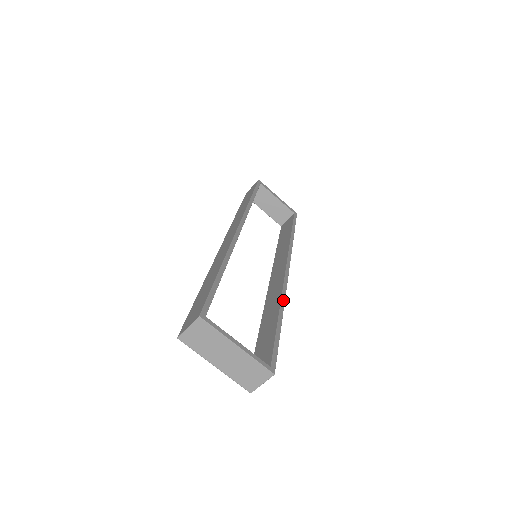
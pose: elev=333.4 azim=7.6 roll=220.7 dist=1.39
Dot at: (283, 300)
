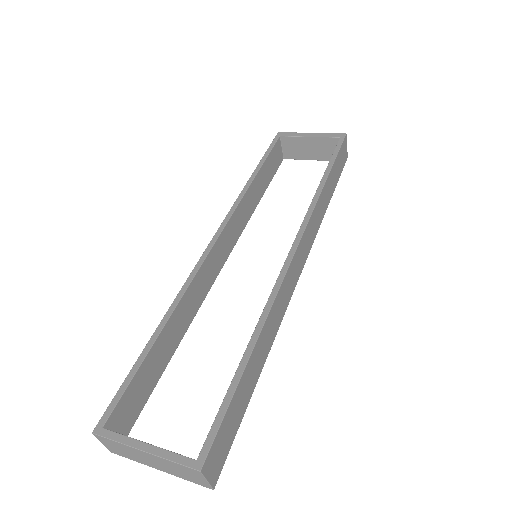
Dot at: (263, 317)
